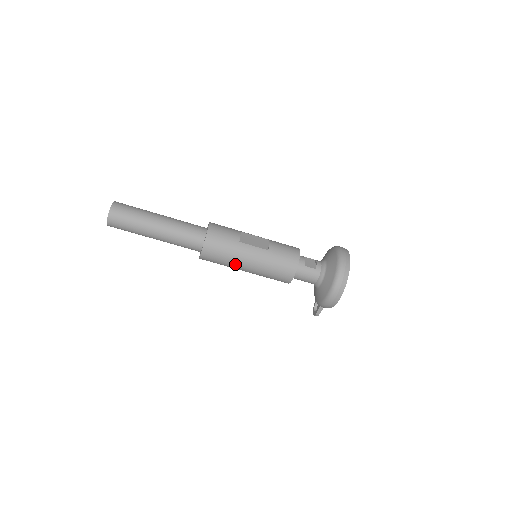
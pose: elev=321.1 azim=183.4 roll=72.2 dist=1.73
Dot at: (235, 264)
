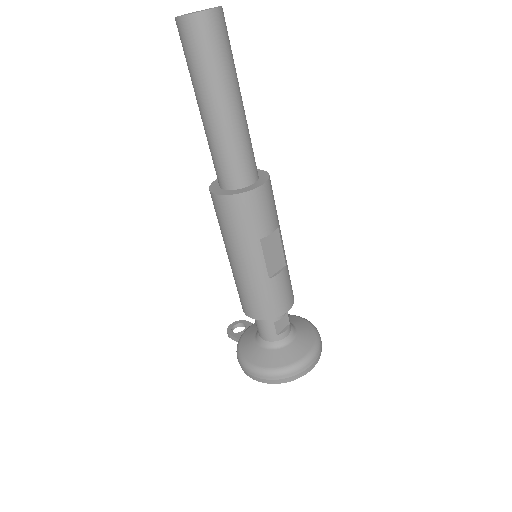
Dot at: (228, 243)
